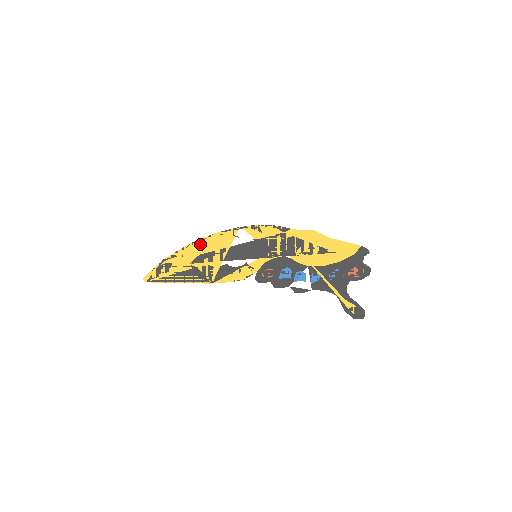
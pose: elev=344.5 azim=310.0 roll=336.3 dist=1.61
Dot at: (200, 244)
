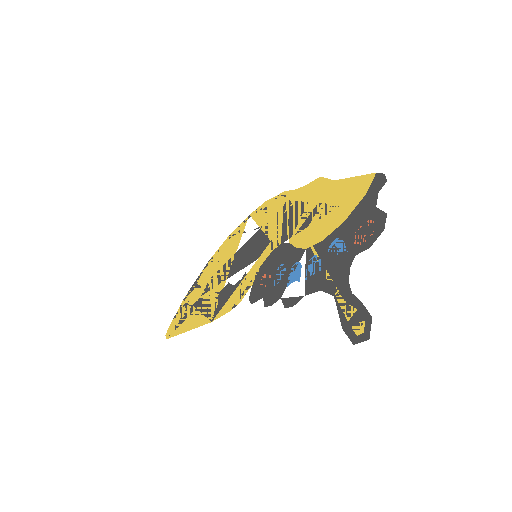
Dot at: (213, 261)
